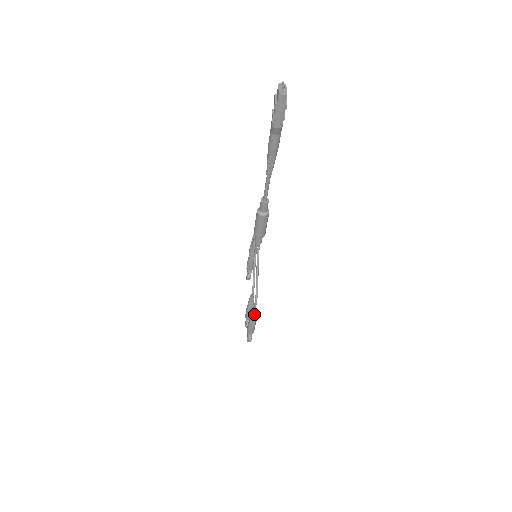
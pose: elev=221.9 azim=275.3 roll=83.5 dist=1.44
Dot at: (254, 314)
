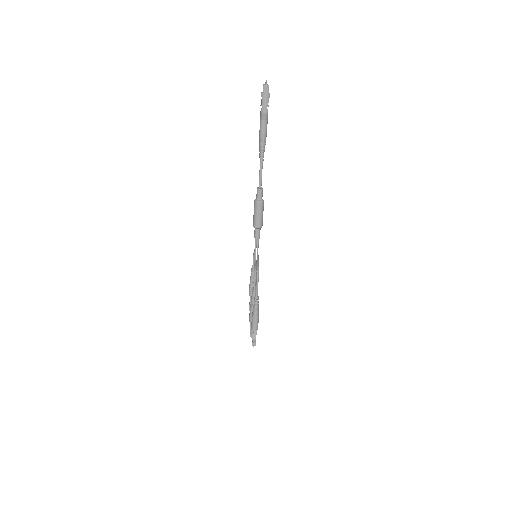
Dot at: (257, 297)
